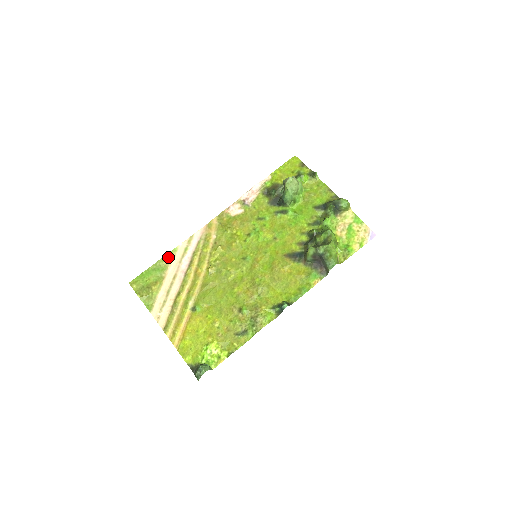
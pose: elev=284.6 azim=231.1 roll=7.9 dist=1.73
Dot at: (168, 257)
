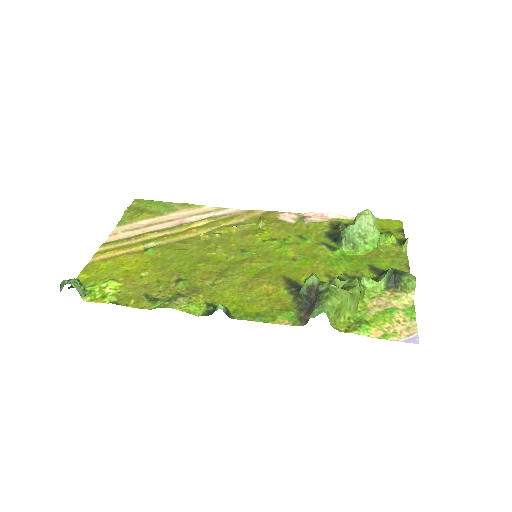
Dot at: (187, 206)
